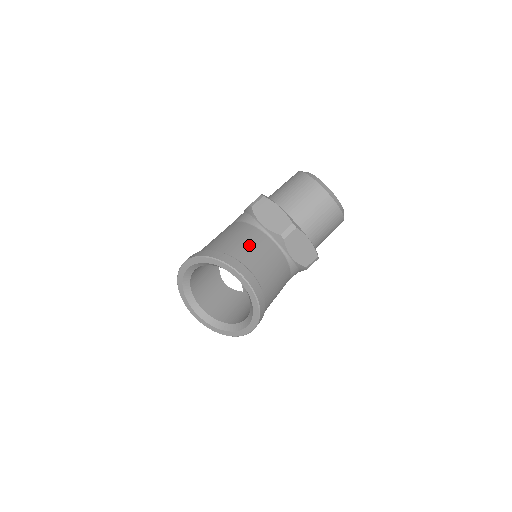
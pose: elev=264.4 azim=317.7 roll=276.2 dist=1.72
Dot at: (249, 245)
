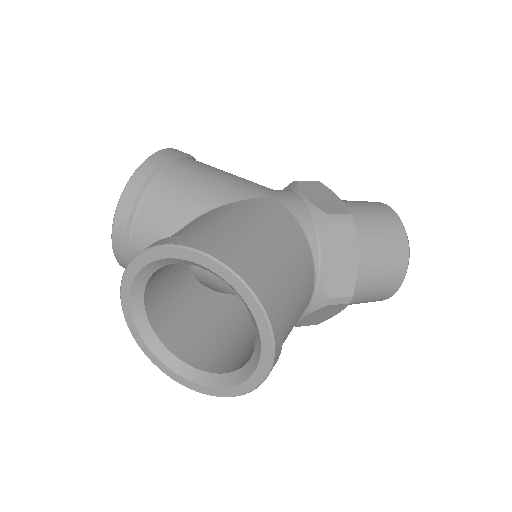
Dot at: (298, 295)
